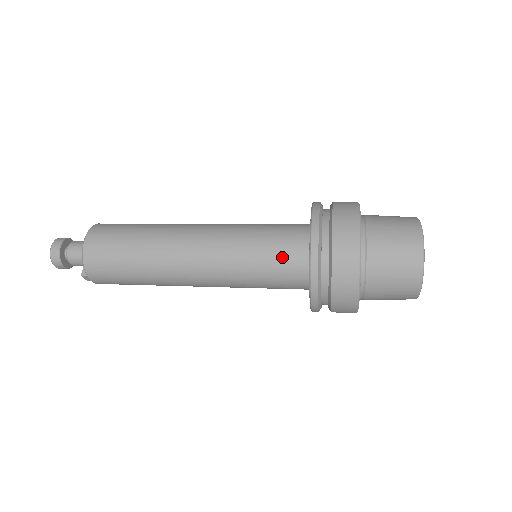
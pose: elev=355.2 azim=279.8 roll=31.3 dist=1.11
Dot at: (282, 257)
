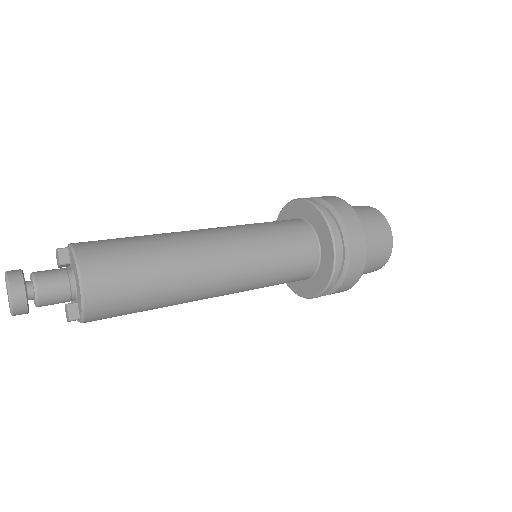
Dot at: (300, 261)
